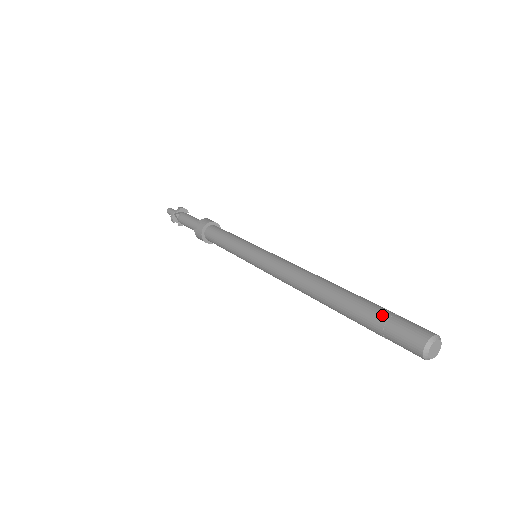
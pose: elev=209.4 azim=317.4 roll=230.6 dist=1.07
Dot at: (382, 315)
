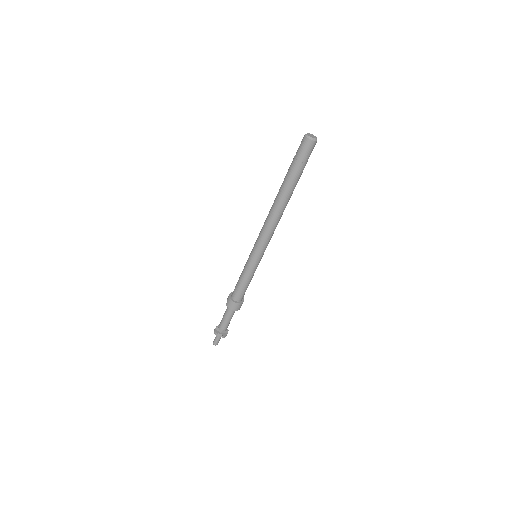
Dot at: (293, 160)
